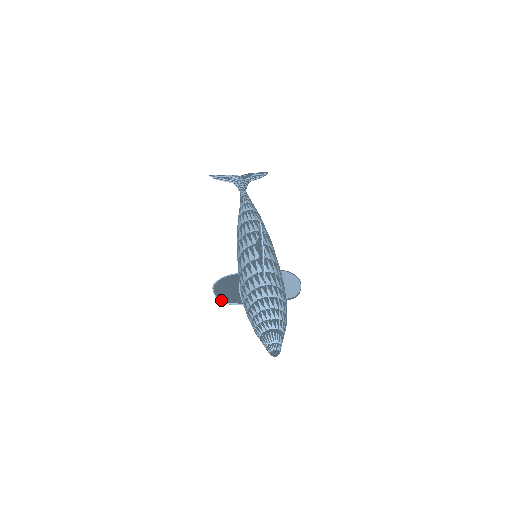
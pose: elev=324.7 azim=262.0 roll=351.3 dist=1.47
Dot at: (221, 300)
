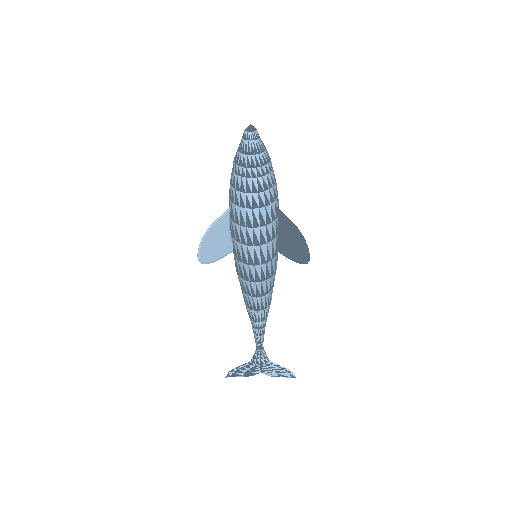
Dot at: (205, 234)
